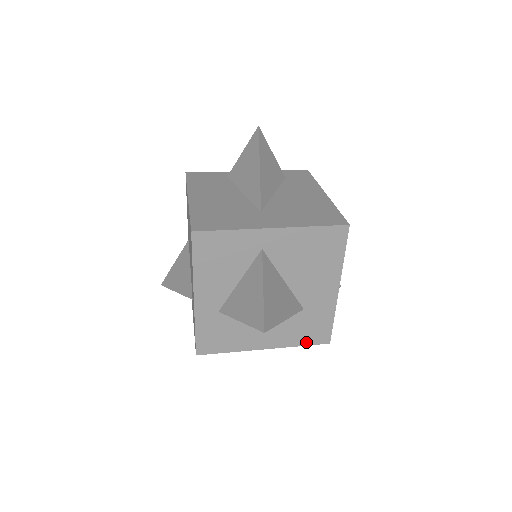
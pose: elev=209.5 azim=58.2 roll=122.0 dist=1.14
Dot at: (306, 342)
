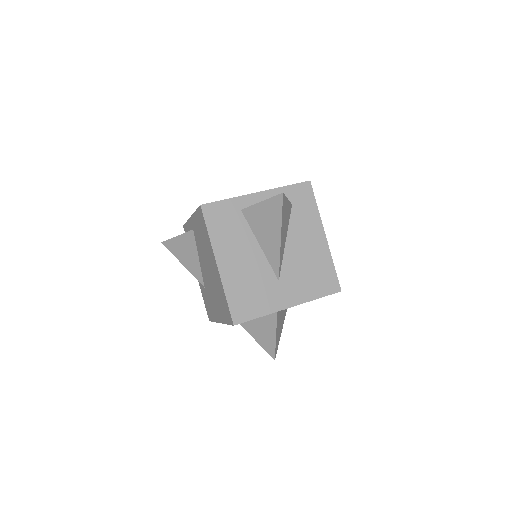
Dot at: occluded
